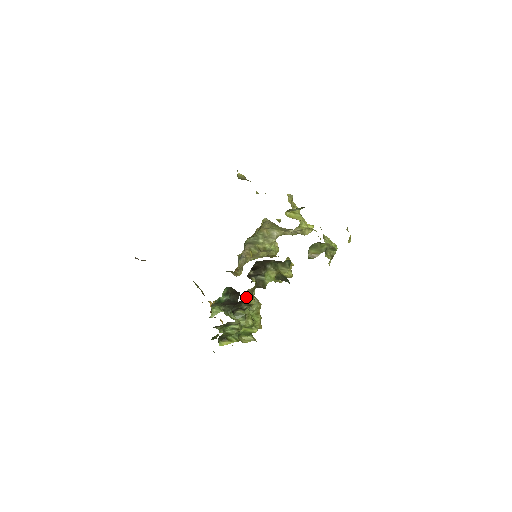
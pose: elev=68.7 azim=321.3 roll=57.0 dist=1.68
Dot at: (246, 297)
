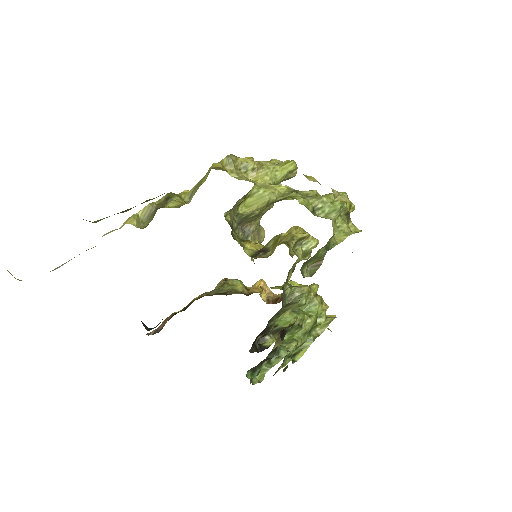
Dot at: occluded
